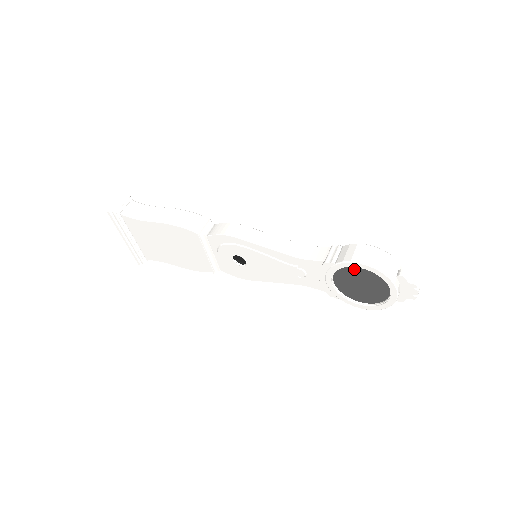
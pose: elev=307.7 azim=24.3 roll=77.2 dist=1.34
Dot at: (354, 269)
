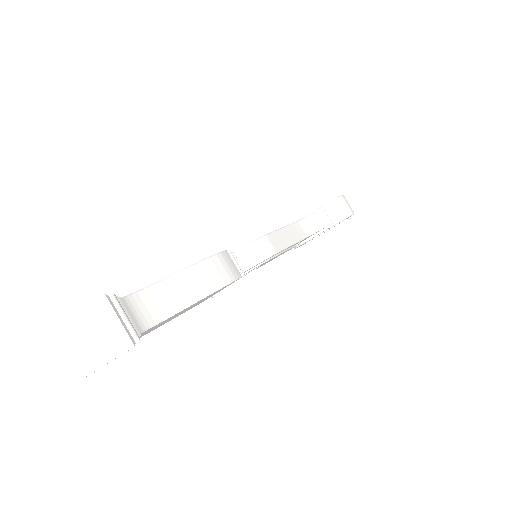
Dot at: occluded
